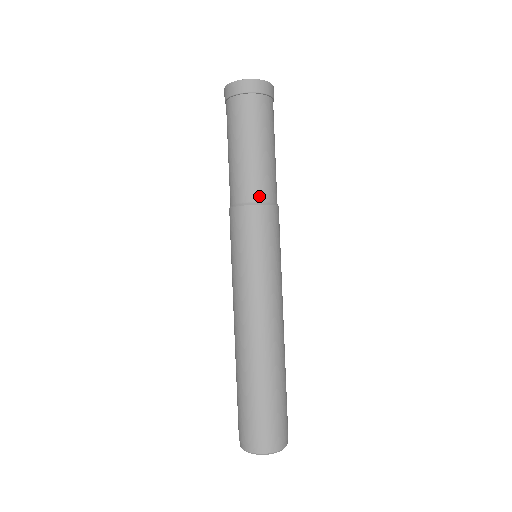
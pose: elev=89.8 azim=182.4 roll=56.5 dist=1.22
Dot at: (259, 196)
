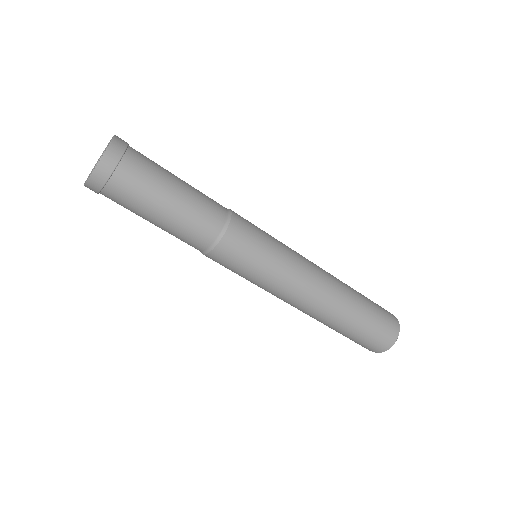
Dot at: (207, 241)
